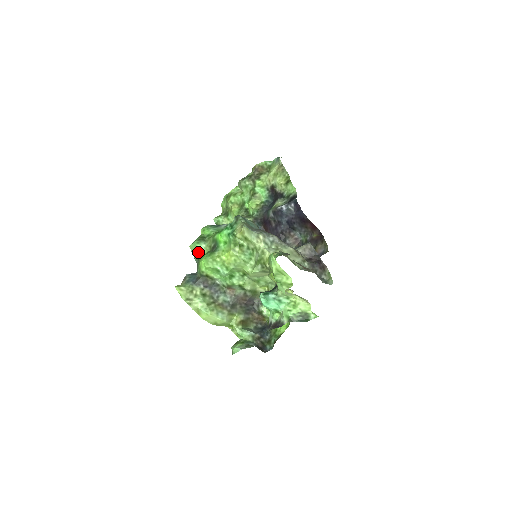
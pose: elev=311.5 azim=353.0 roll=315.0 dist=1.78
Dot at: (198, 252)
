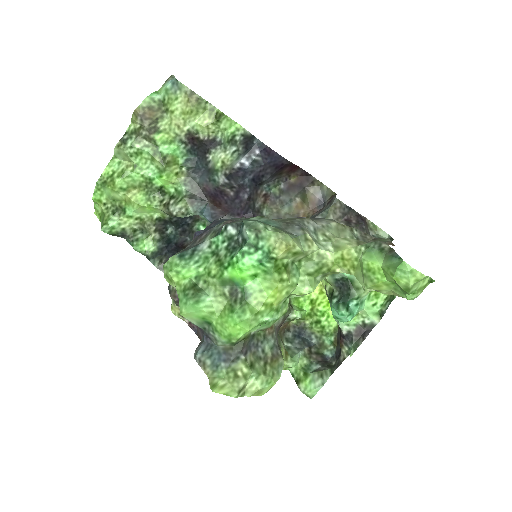
Dot at: (207, 315)
